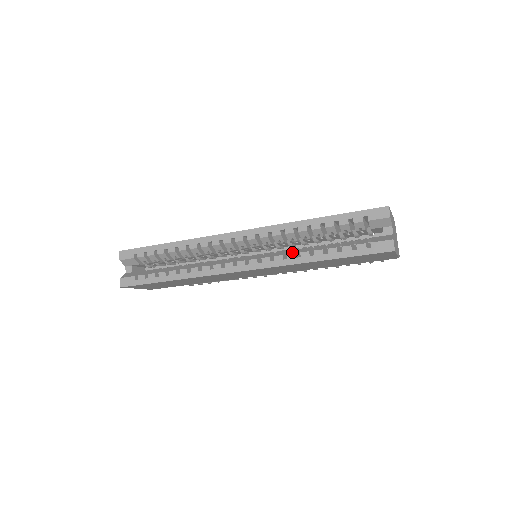
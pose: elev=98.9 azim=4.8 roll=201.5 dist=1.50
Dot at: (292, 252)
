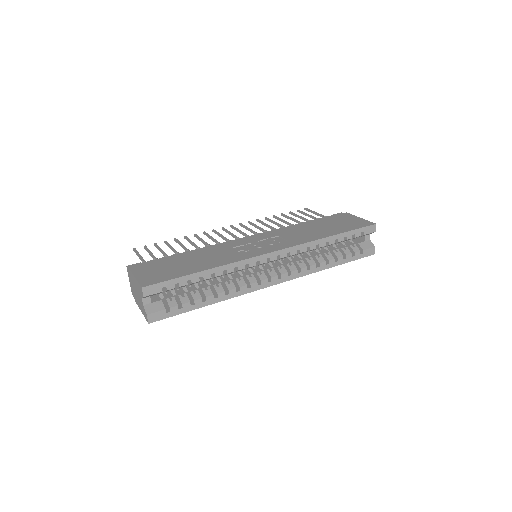
Dot at: (312, 263)
